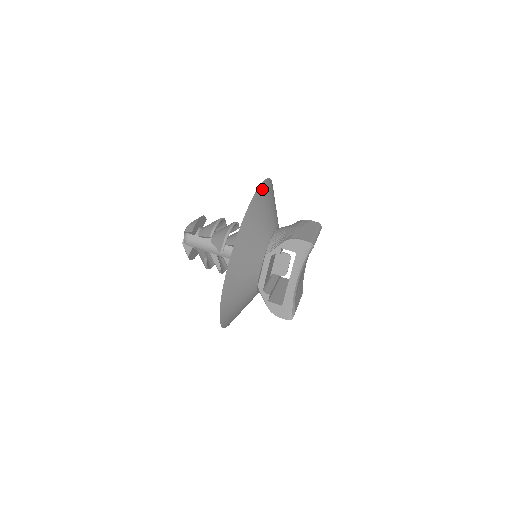
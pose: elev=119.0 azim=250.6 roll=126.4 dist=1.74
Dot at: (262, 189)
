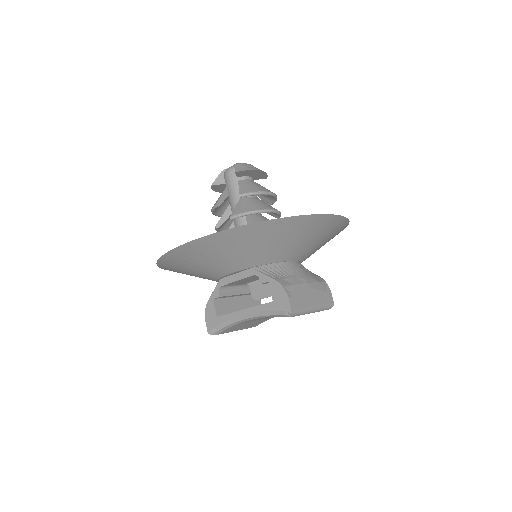
Dot at: (321, 219)
